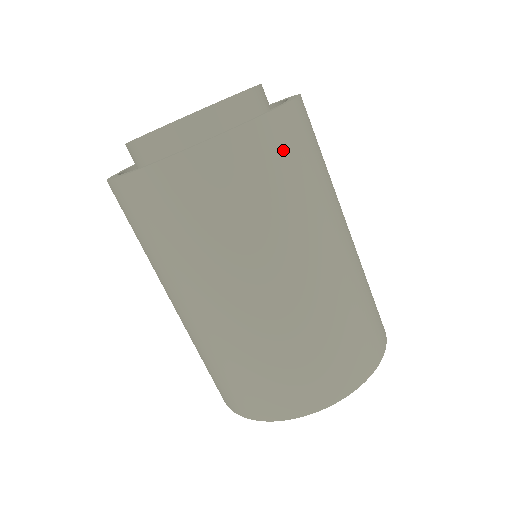
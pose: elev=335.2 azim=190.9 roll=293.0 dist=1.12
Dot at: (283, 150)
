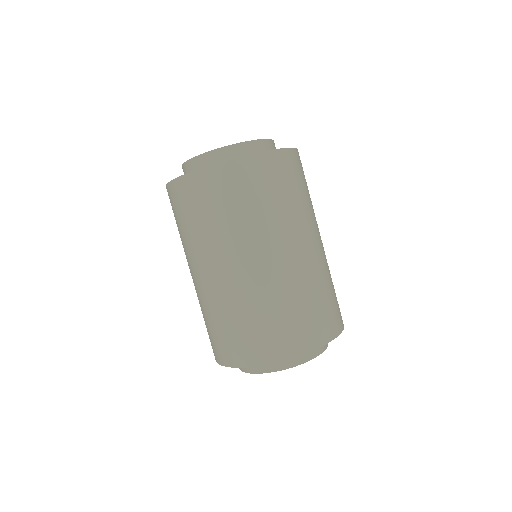
Dot at: (205, 193)
